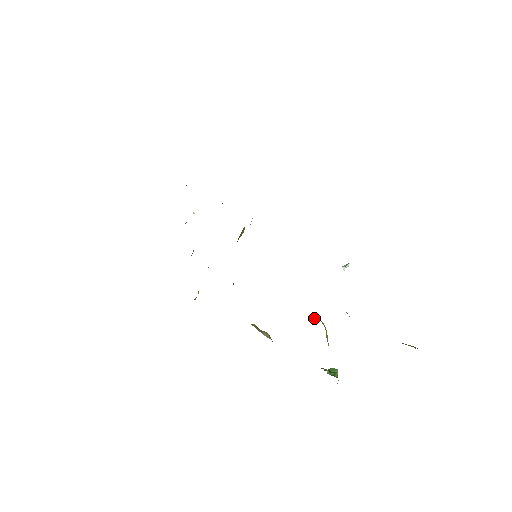
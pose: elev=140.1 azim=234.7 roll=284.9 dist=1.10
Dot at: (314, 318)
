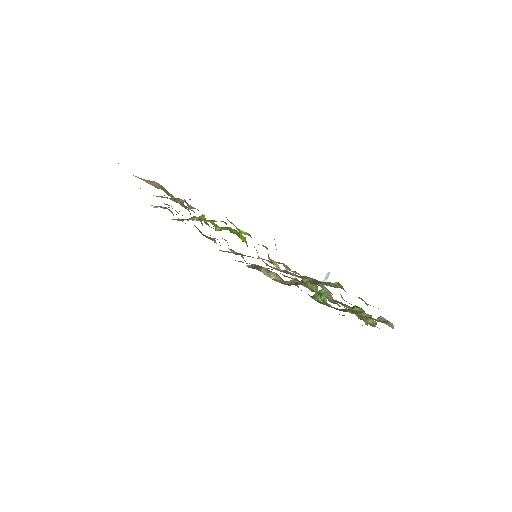
Dot at: (306, 283)
